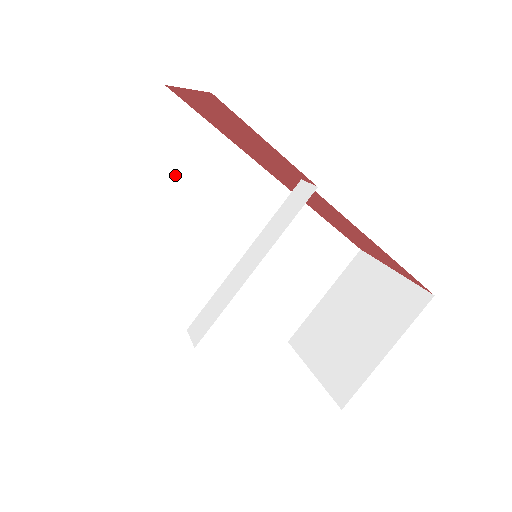
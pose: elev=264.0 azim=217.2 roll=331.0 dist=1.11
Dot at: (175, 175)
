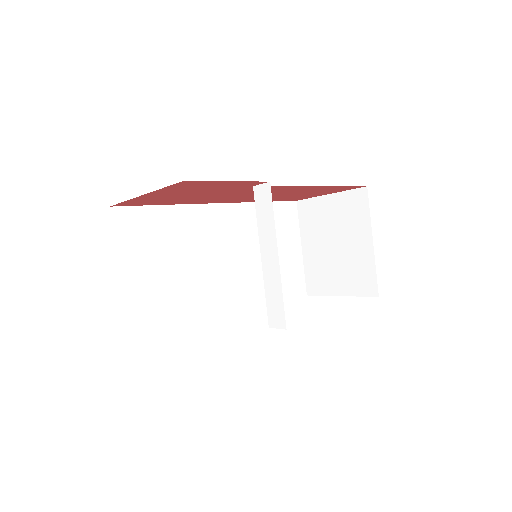
Dot at: (161, 255)
